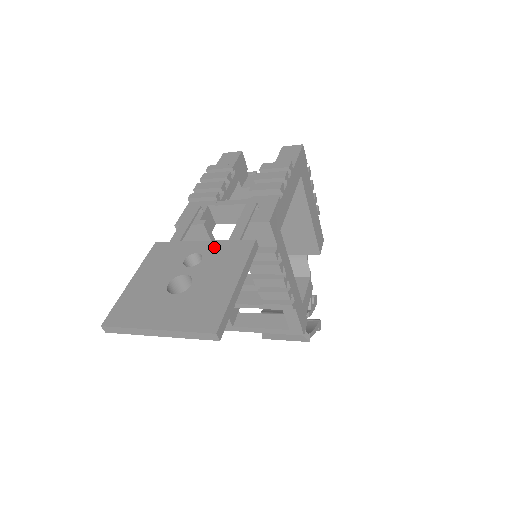
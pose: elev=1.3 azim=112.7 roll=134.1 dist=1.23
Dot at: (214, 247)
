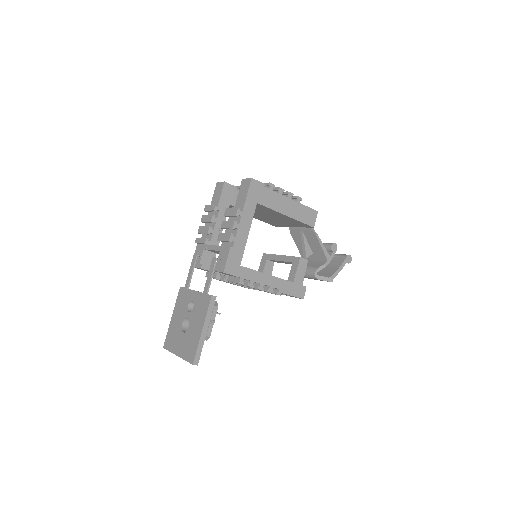
Dot at: (198, 298)
